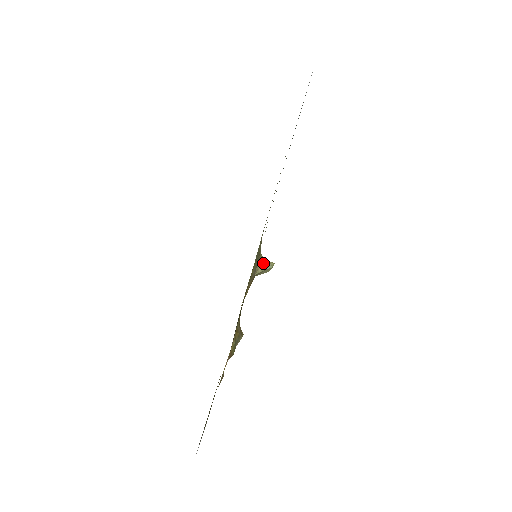
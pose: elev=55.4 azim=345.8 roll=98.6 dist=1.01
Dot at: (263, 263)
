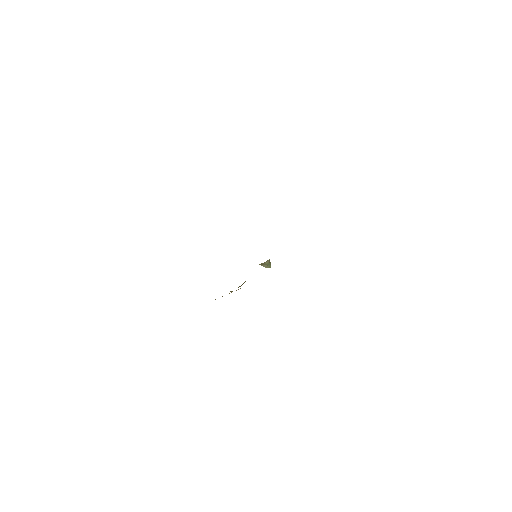
Dot at: (269, 261)
